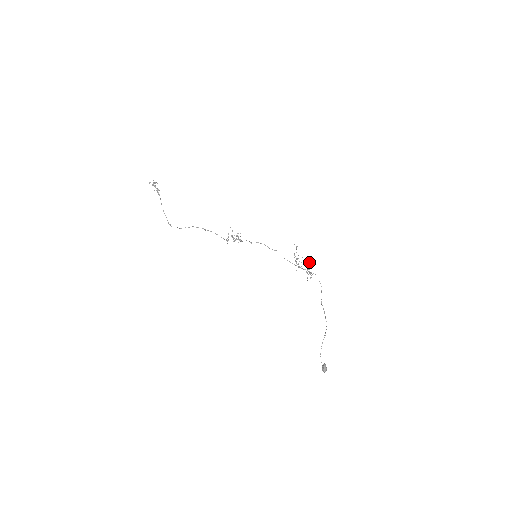
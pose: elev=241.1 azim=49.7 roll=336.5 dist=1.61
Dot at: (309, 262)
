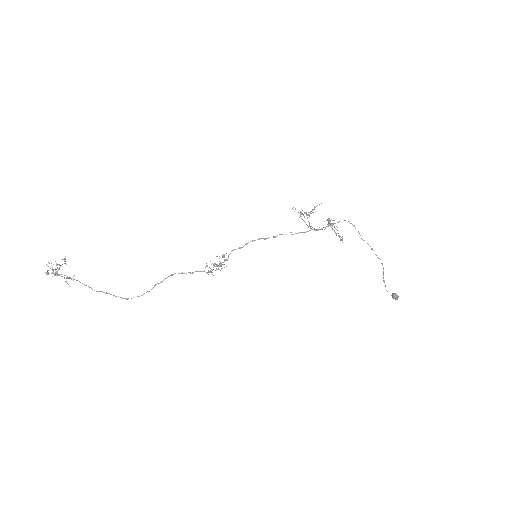
Dot at: occluded
